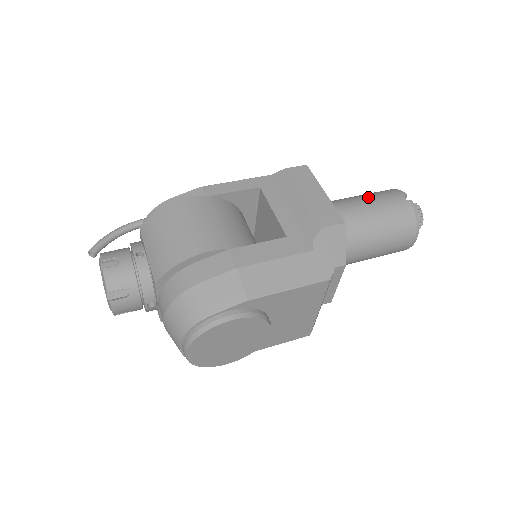
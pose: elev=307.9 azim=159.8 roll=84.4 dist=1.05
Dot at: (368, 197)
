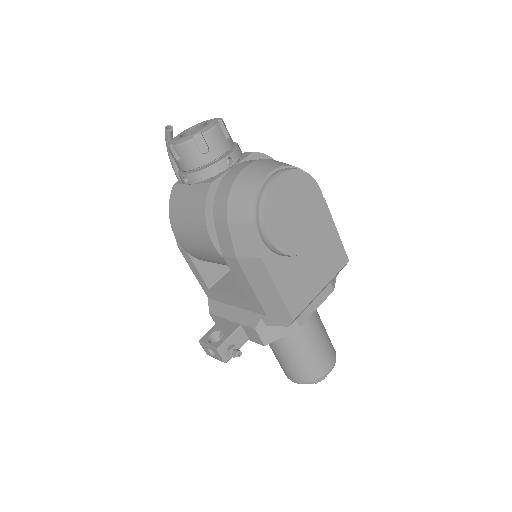
Dot at: occluded
